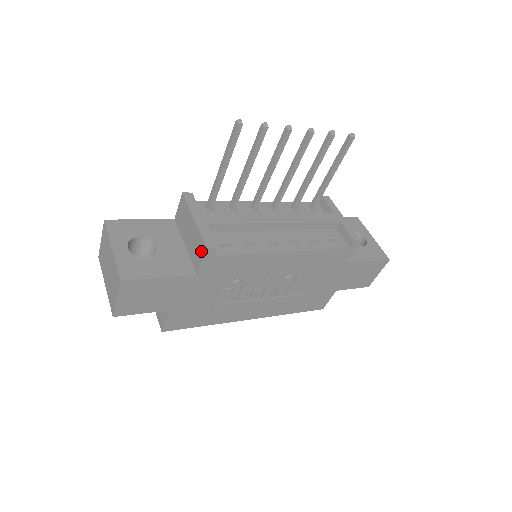
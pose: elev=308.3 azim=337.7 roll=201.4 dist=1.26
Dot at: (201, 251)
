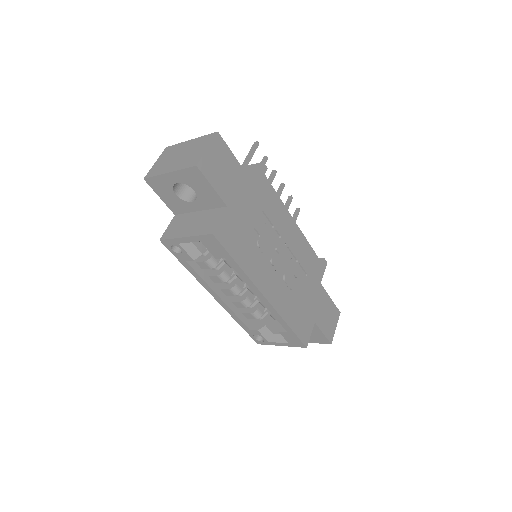
Dot at: (255, 169)
